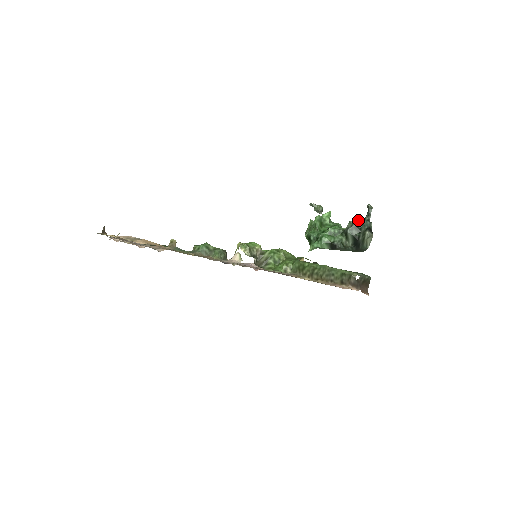
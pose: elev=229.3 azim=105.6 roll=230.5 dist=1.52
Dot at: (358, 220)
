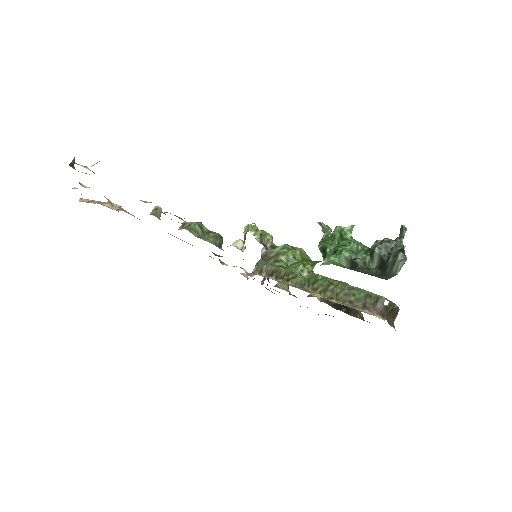
Dot at: occluded
